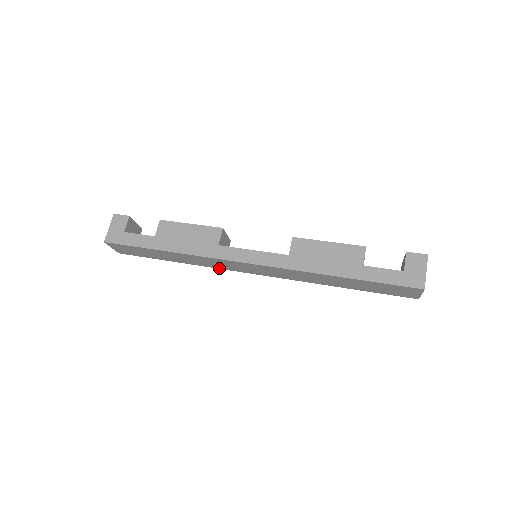
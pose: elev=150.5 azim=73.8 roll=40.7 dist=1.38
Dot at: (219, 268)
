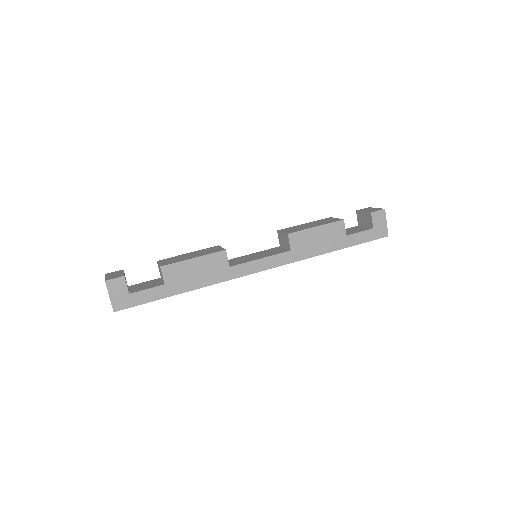
Dot at: occluded
